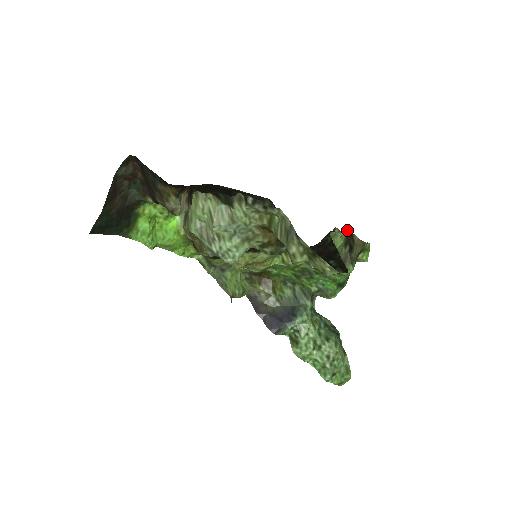
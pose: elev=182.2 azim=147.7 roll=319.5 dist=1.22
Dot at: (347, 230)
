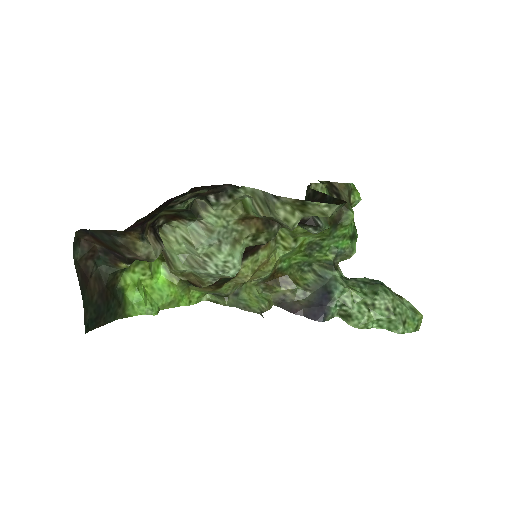
Dot at: occluded
